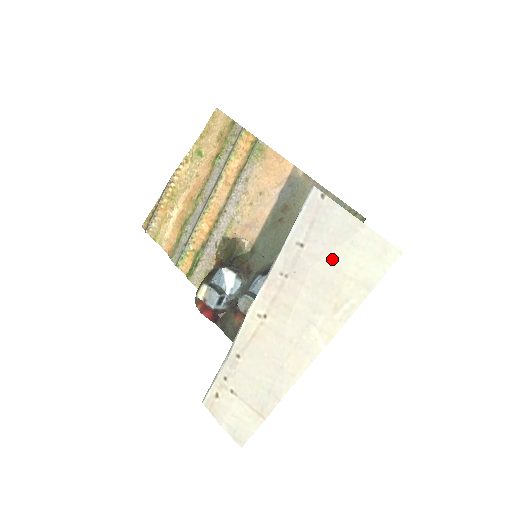
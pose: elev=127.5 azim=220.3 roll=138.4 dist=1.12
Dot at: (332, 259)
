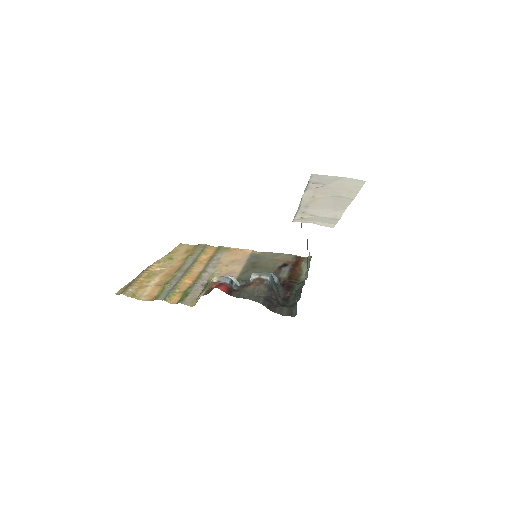
Dot at: (336, 183)
